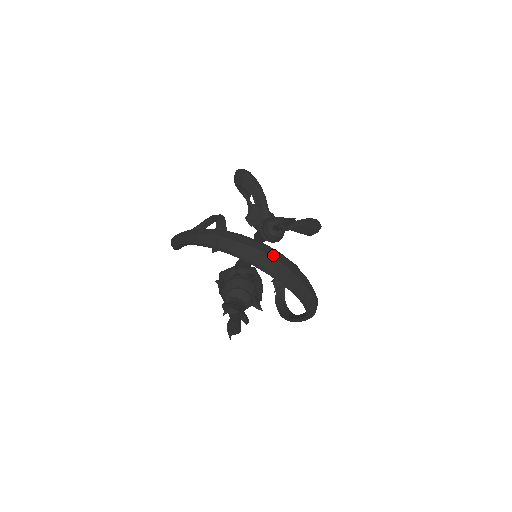
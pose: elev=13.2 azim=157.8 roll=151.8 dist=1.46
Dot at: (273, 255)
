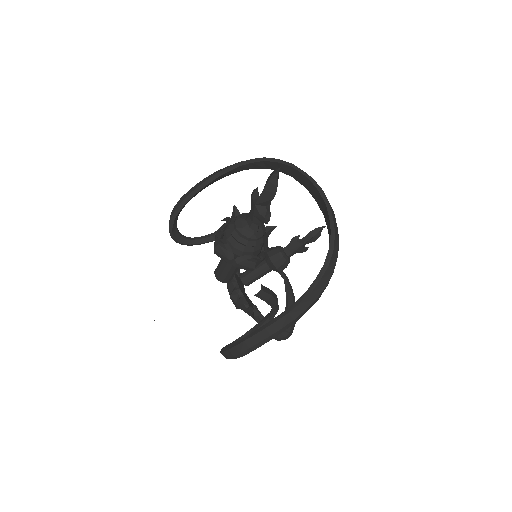
Dot at: occluded
